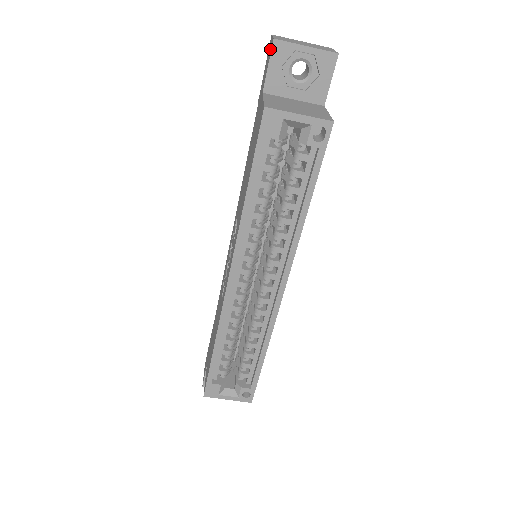
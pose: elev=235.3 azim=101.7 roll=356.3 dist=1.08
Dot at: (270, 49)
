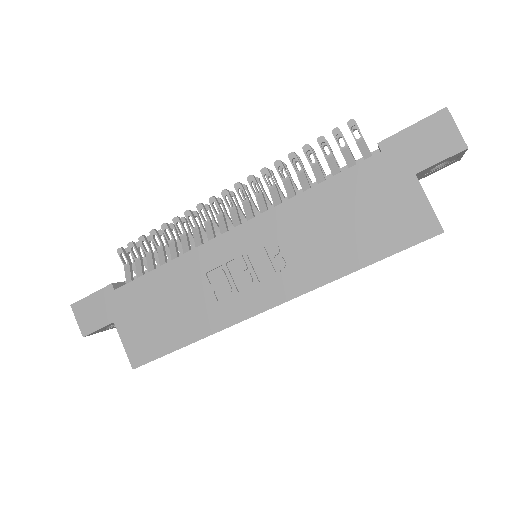
Dot at: (450, 141)
